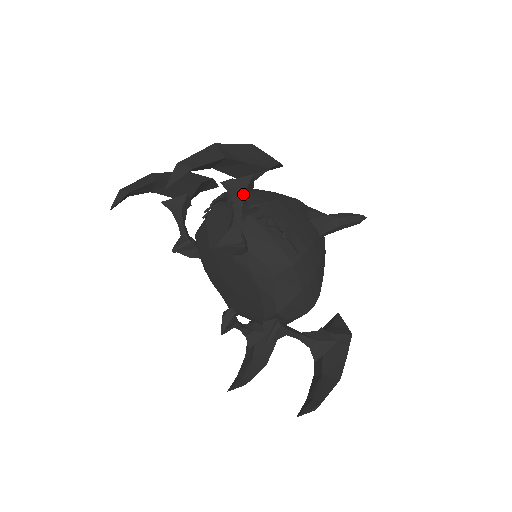
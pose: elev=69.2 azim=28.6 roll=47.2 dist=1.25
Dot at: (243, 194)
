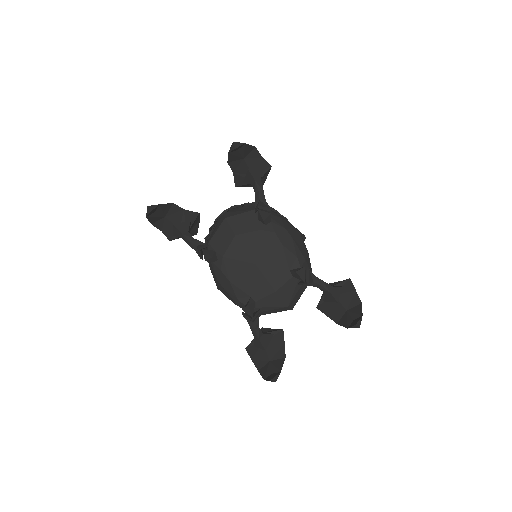
Dot at: occluded
